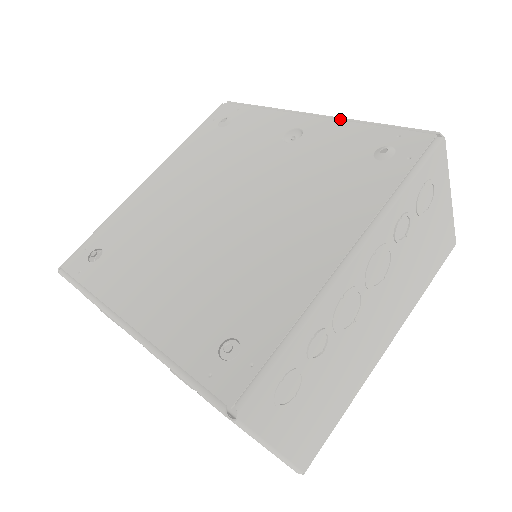
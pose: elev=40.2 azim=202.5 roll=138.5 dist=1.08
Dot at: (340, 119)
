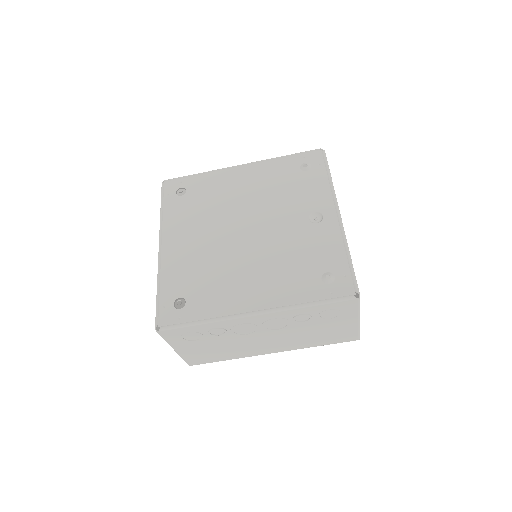
Dot at: (342, 233)
